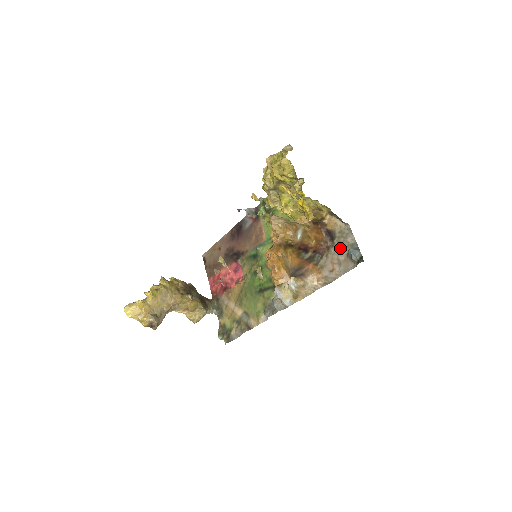
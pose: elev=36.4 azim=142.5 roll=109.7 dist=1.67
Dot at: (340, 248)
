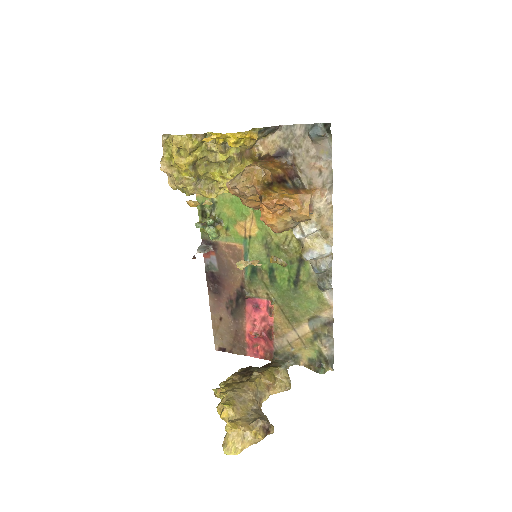
Dot at: (301, 149)
